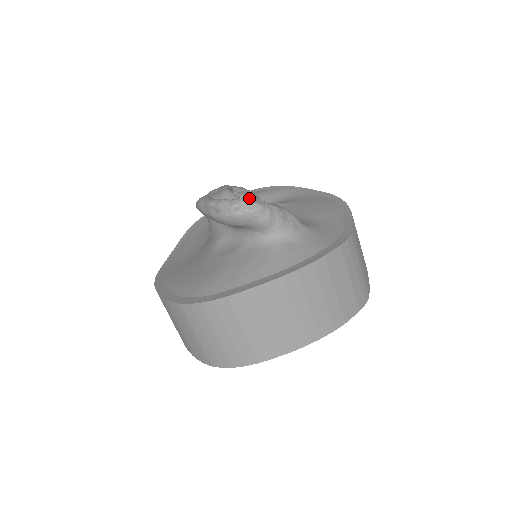
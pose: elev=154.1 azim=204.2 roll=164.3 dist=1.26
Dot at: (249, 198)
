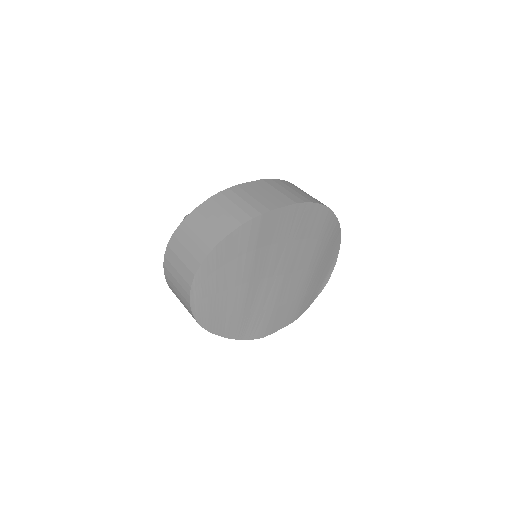
Dot at: occluded
